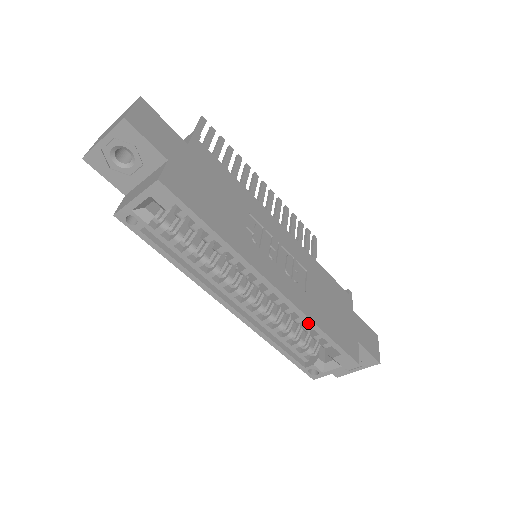
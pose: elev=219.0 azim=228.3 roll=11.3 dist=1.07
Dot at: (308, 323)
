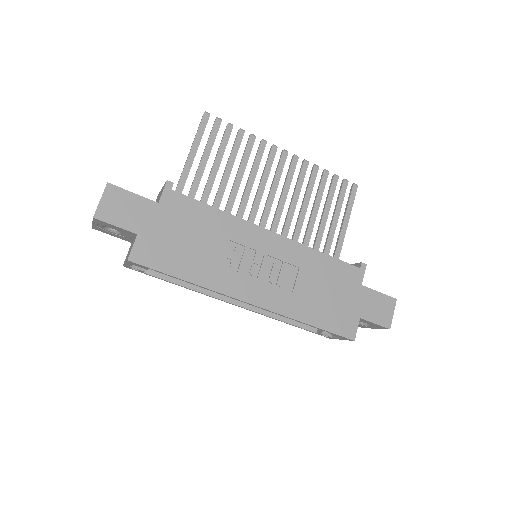
Dot at: occluded
